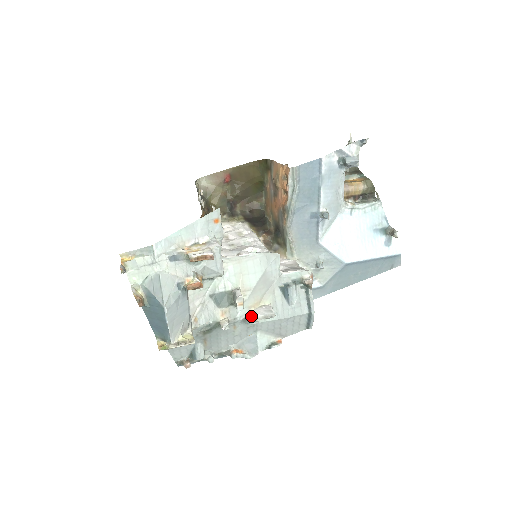
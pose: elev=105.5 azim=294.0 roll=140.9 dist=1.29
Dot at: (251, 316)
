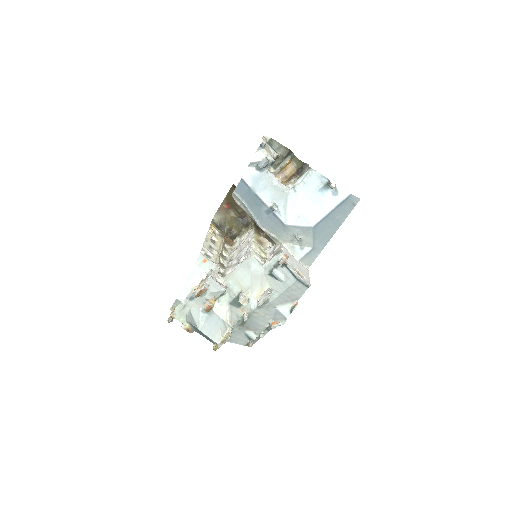
Dot at: (258, 303)
